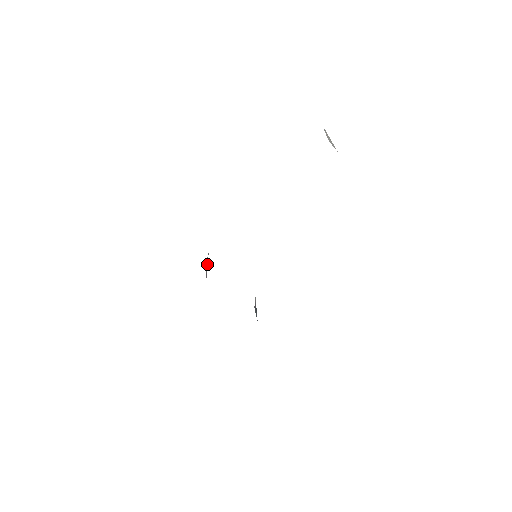
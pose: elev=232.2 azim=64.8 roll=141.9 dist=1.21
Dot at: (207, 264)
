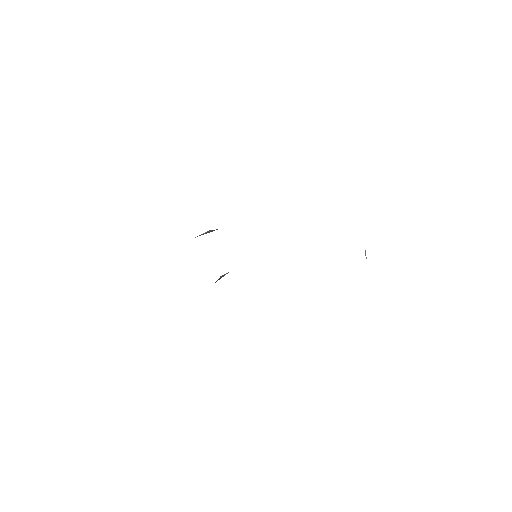
Dot at: occluded
